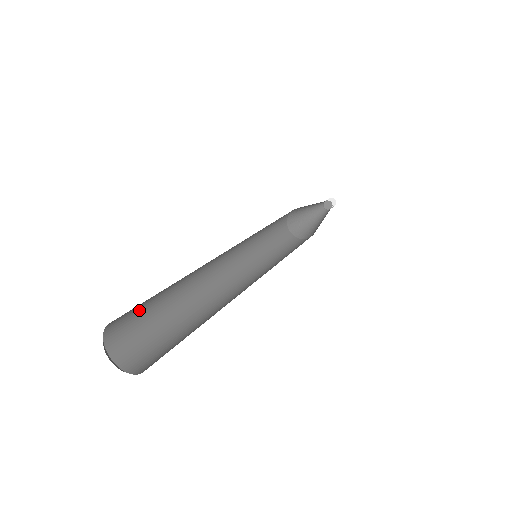
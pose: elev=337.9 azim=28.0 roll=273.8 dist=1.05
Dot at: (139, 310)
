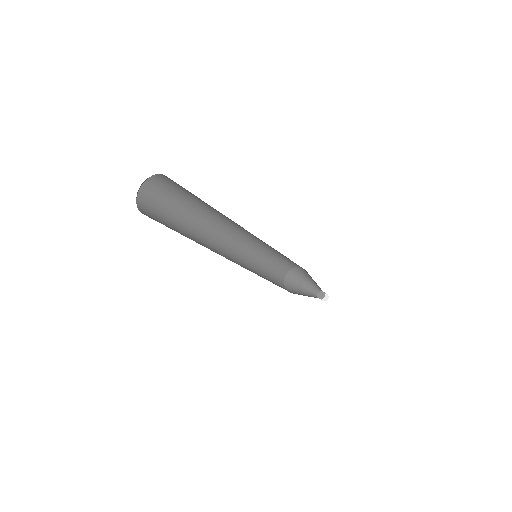
Dot at: (164, 207)
